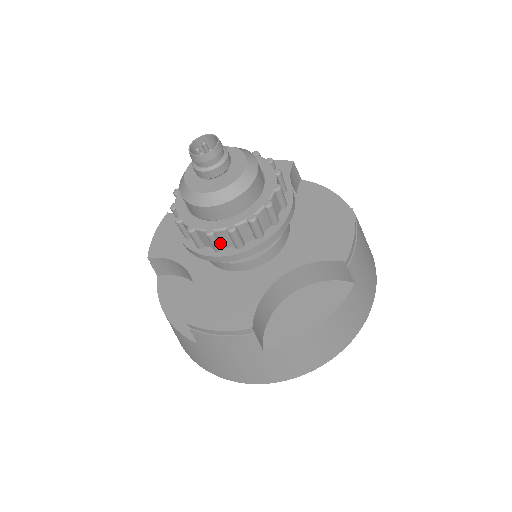
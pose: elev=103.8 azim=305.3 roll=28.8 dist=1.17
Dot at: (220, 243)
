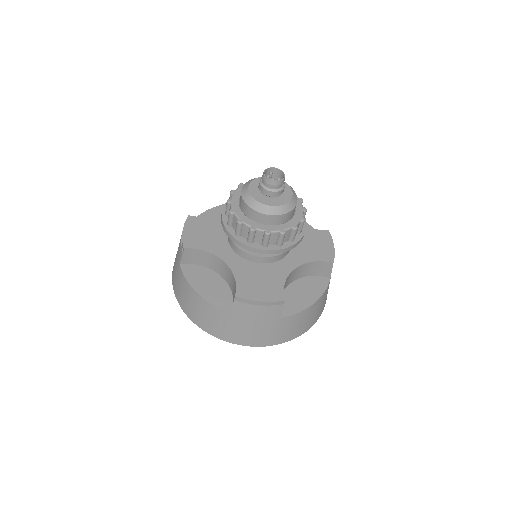
Dot at: (269, 241)
